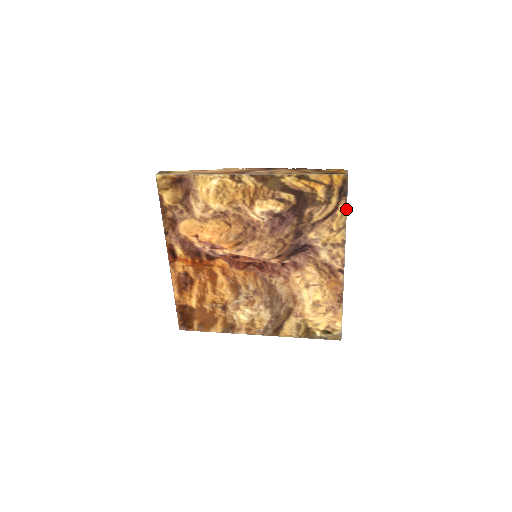
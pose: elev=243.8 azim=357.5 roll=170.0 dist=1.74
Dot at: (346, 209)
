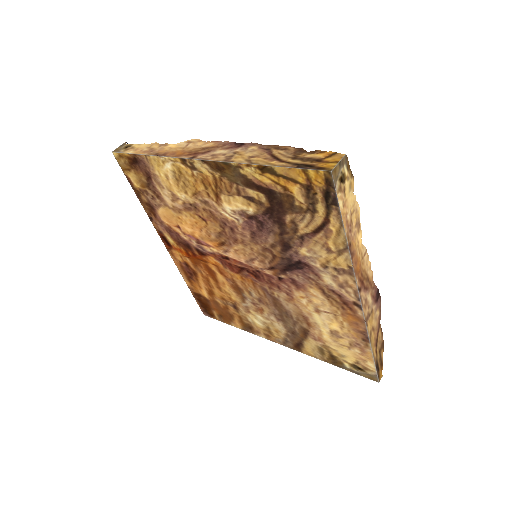
Dot at: (342, 224)
